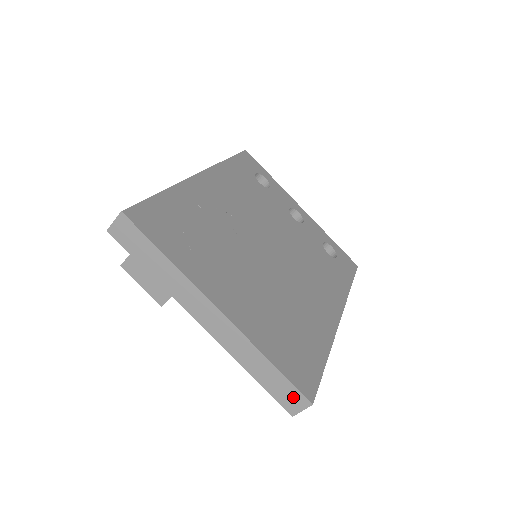
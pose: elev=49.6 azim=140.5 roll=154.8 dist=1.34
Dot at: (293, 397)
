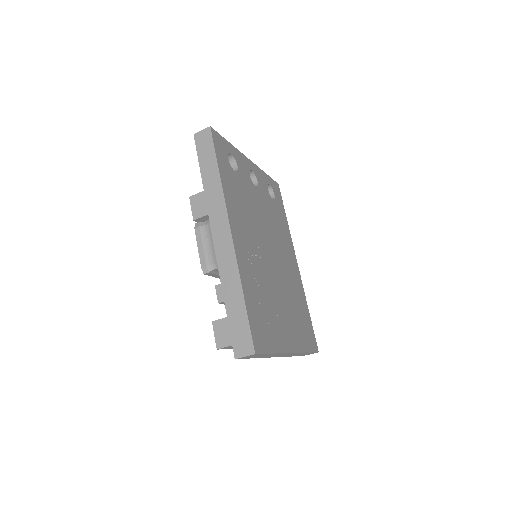
Dot at: occluded
